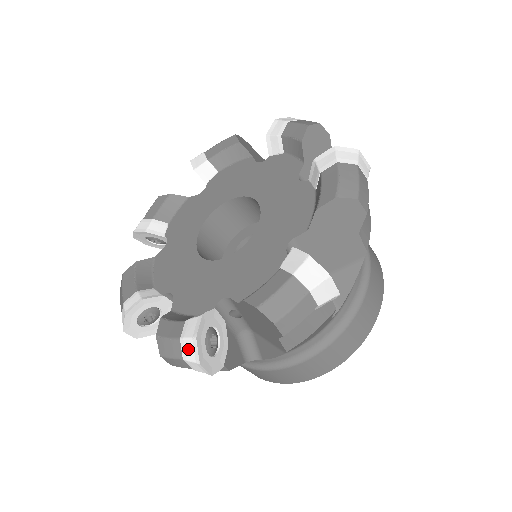
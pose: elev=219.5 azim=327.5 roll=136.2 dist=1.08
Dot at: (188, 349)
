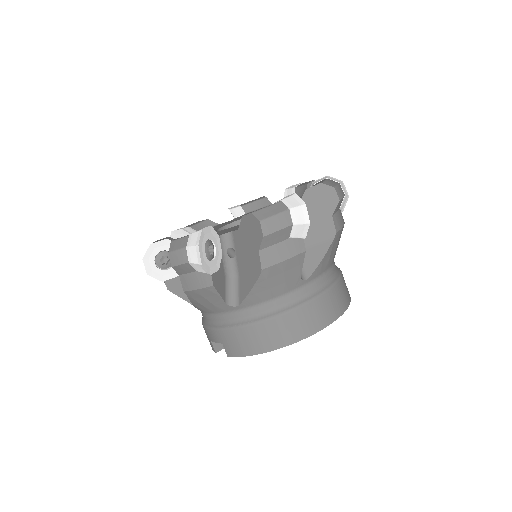
Dot at: (193, 238)
